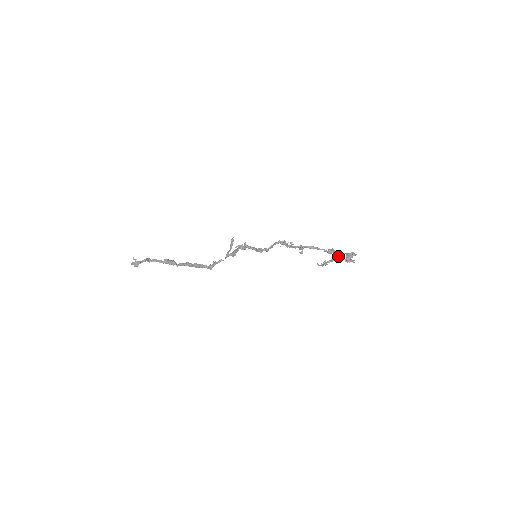
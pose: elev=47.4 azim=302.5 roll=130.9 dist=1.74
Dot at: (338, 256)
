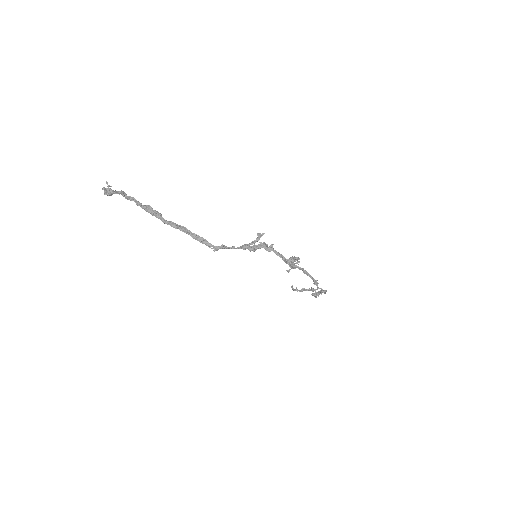
Dot at: (317, 289)
